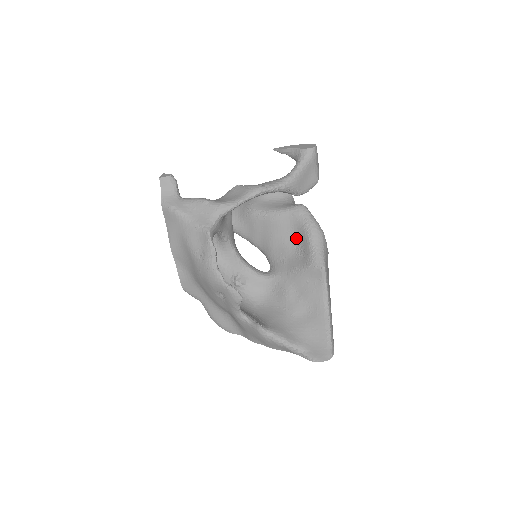
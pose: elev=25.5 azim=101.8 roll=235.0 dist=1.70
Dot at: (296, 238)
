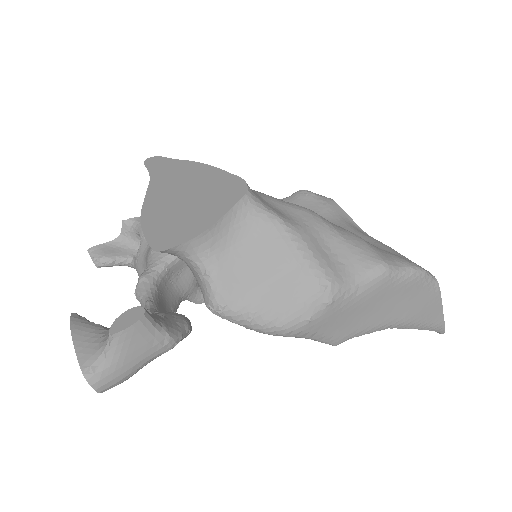
Dot at: occluded
